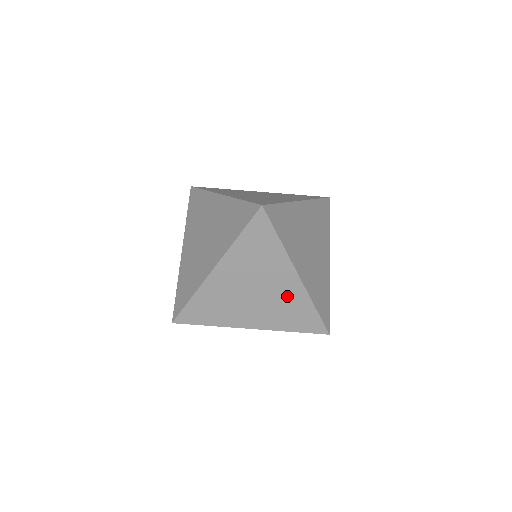
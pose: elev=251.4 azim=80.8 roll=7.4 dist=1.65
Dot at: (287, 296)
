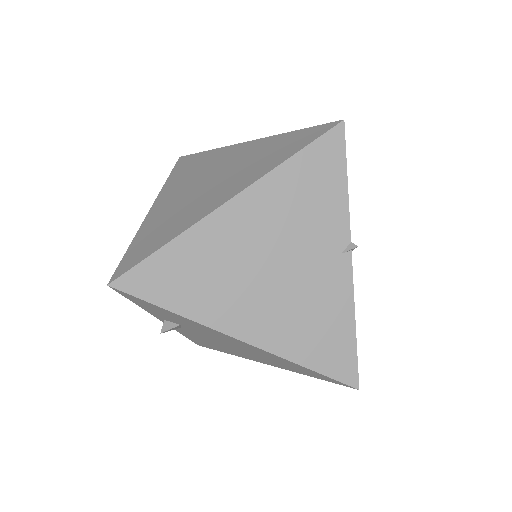
Dot at: (249, 155)
